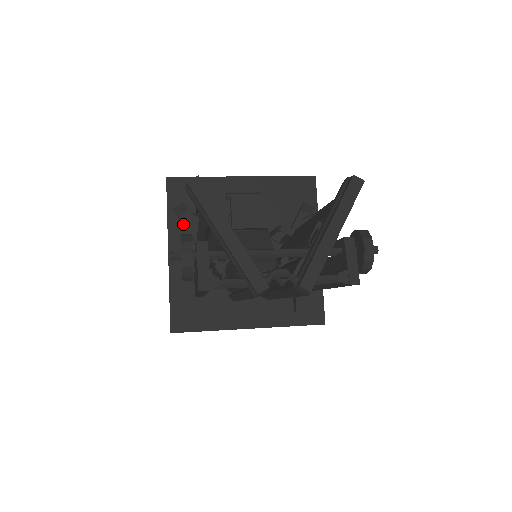
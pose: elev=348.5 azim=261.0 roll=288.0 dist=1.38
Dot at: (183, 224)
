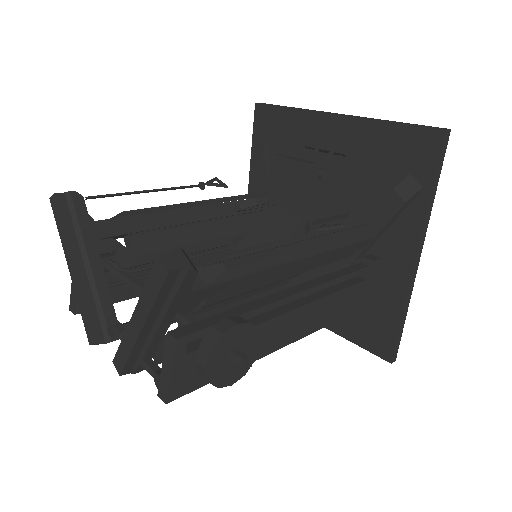
Dot at: (257, 170)
